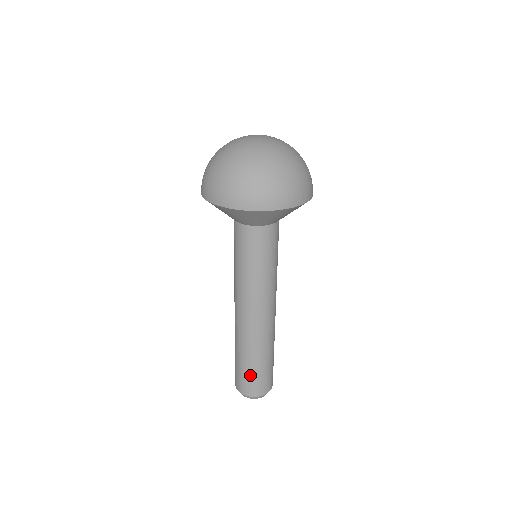
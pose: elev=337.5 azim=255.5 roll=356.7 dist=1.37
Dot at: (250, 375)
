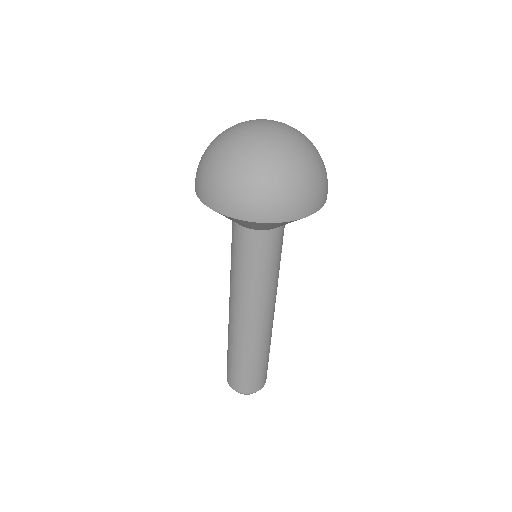
Dot at: (263, 370)
